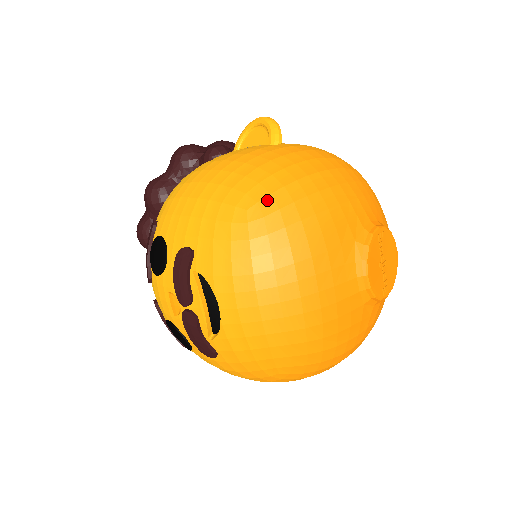
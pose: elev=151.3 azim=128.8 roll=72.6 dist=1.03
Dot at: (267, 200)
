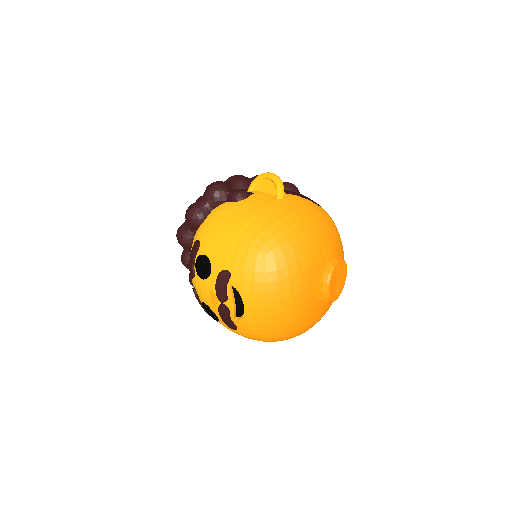
Dot at: (278, 249)
